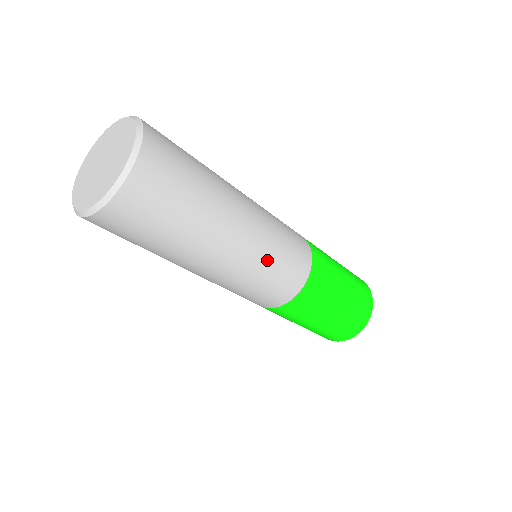
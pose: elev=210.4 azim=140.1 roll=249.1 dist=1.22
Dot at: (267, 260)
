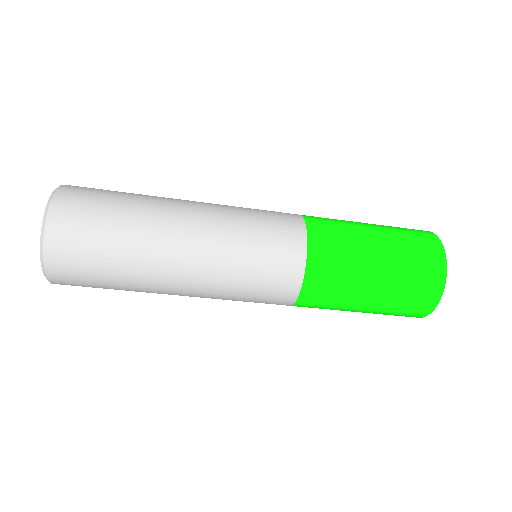
Dot at: (238, 224)
